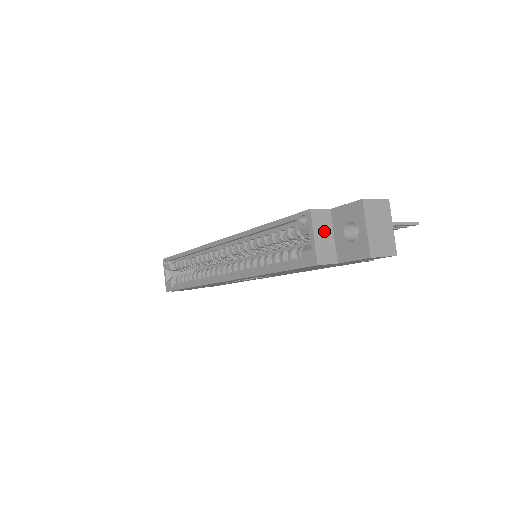
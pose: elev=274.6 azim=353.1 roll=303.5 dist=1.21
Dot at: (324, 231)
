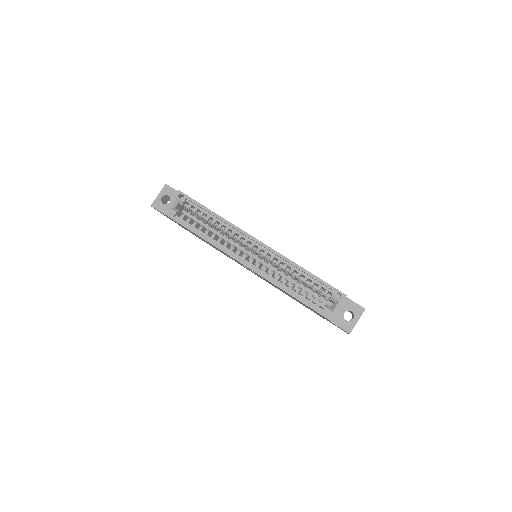
Dot at: occluded
